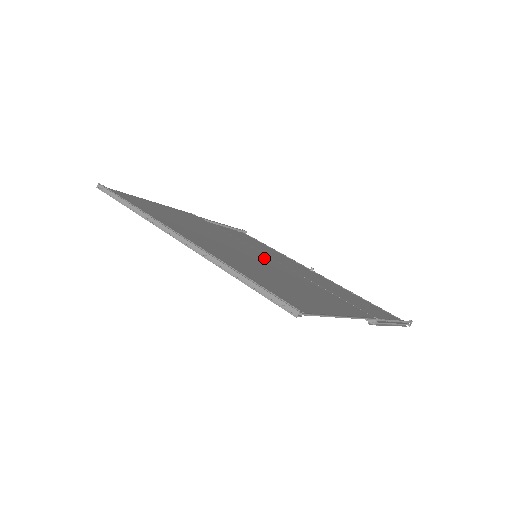
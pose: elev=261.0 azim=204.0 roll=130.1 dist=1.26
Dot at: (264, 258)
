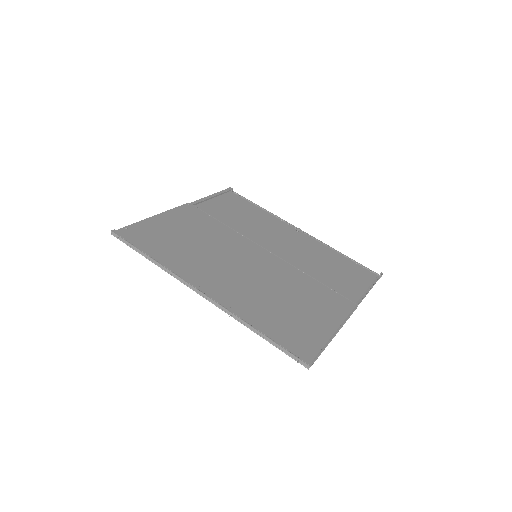
Dot at: (263, 259)
